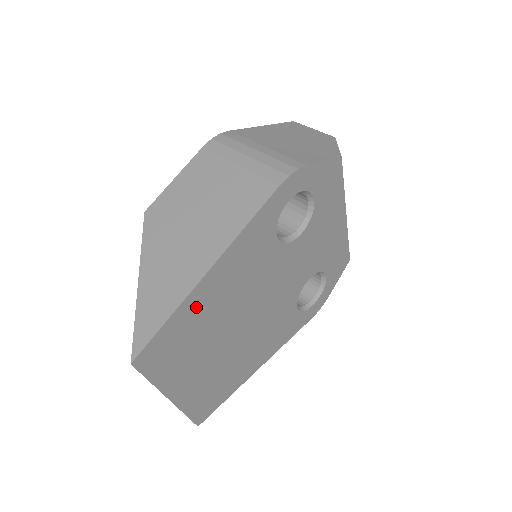
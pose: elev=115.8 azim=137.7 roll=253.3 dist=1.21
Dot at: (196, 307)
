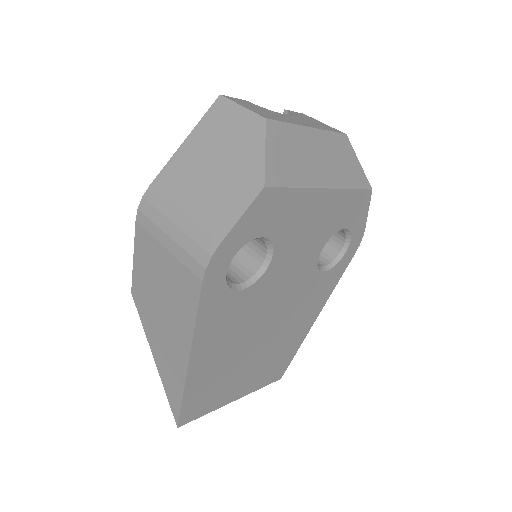
Dot at: (201, 376)
